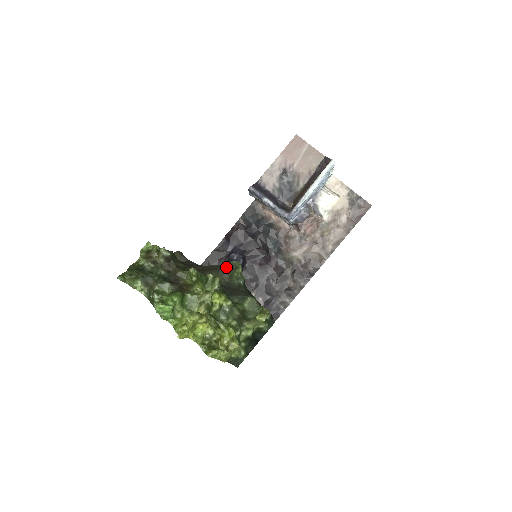
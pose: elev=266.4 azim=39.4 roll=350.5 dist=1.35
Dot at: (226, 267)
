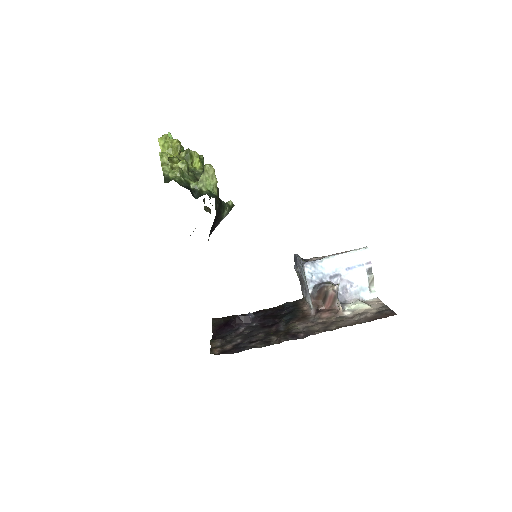
Dot at: occluded
